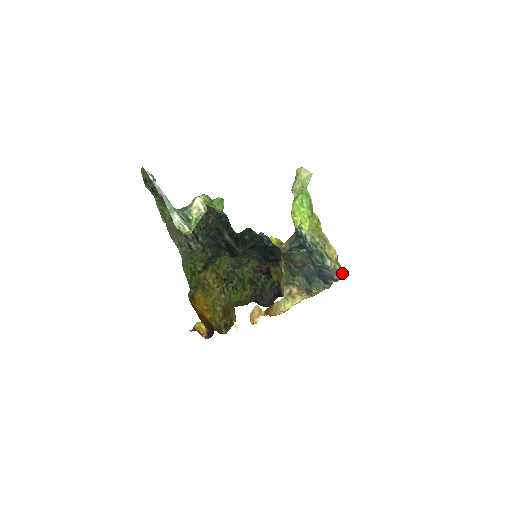
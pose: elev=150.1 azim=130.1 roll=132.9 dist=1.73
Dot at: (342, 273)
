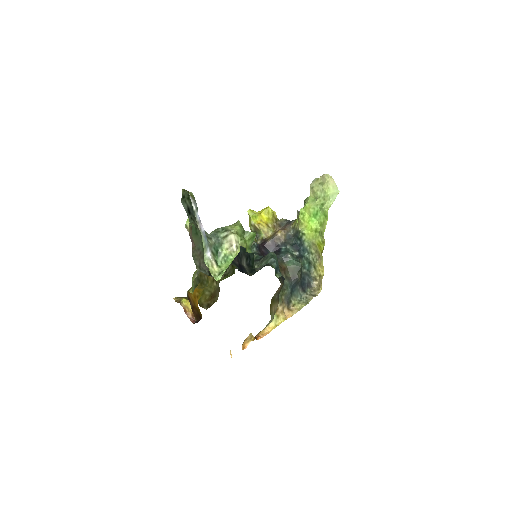
Dot at: (320, 290)
